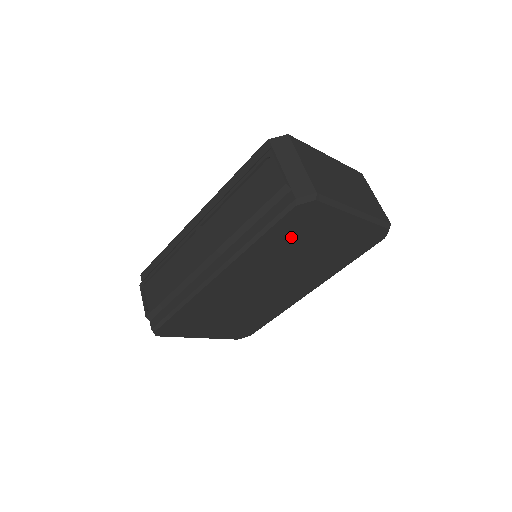
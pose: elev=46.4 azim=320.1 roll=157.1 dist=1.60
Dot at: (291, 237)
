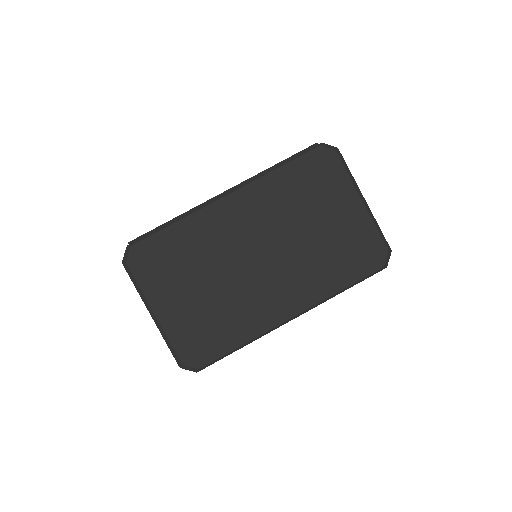
Dot at: (305, 188)
